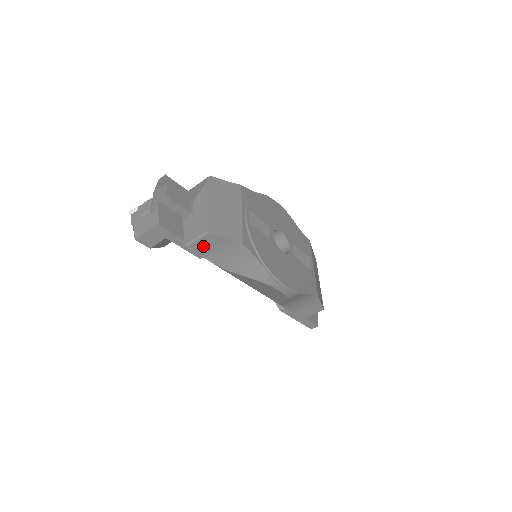
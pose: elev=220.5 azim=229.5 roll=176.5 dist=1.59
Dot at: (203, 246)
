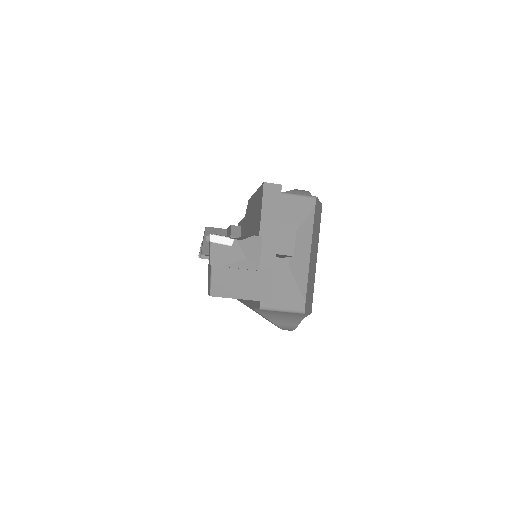
Dot at: occluded
